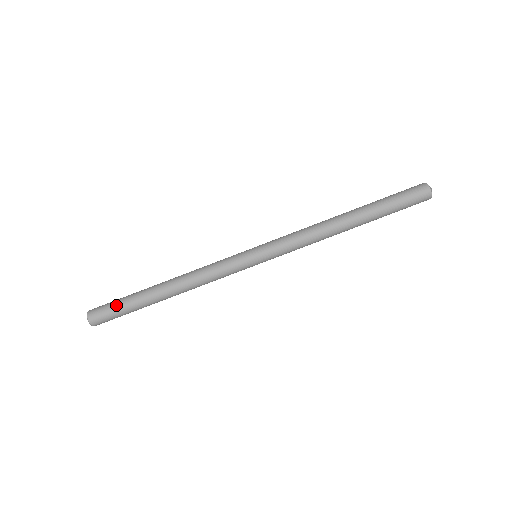
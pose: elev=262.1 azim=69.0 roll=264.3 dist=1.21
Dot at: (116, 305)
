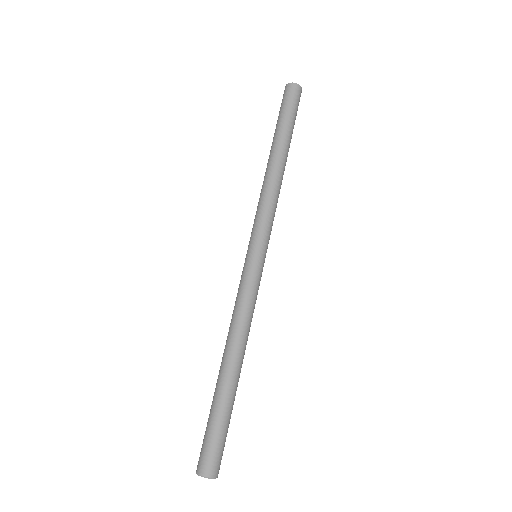
Dot at: (206, 429)
